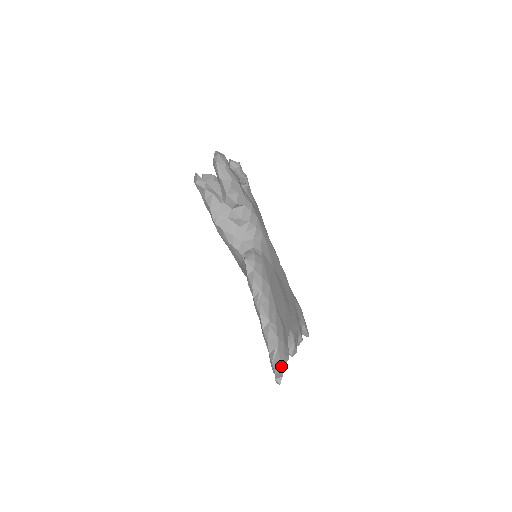
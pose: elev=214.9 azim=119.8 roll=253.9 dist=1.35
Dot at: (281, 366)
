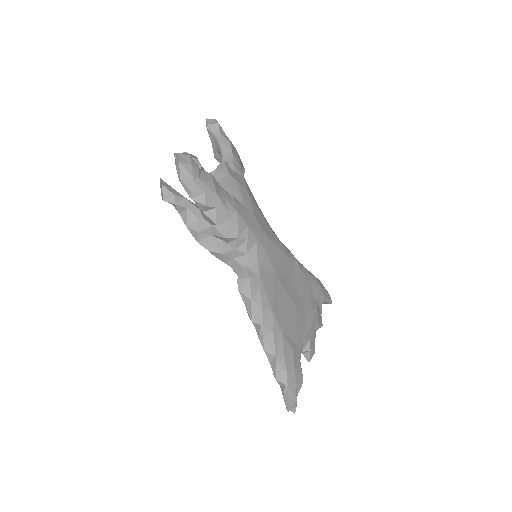
Dot at: (294, 399)
